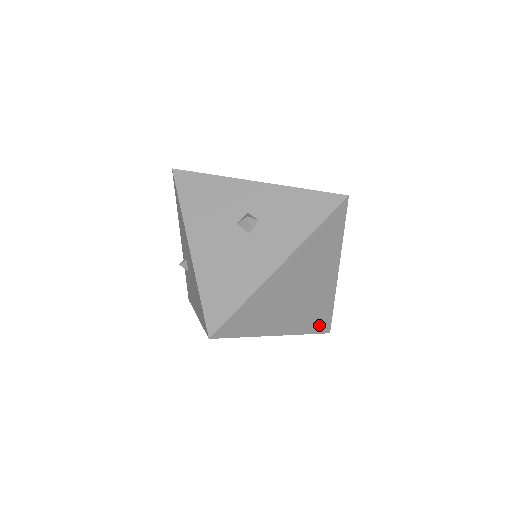
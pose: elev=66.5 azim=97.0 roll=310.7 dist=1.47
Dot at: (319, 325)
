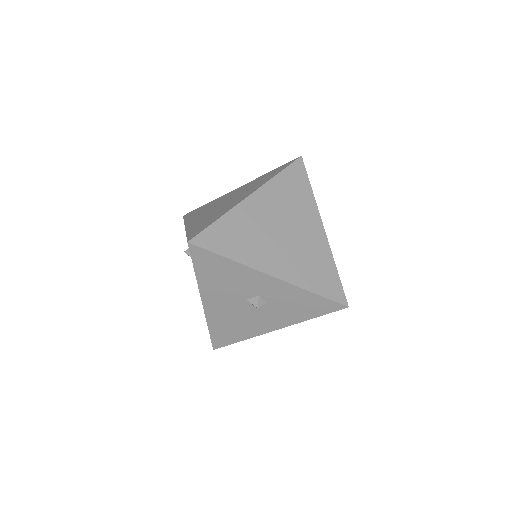
Dot at: occluded
